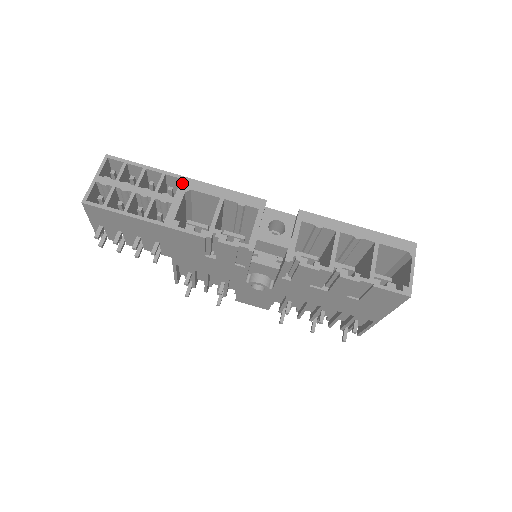
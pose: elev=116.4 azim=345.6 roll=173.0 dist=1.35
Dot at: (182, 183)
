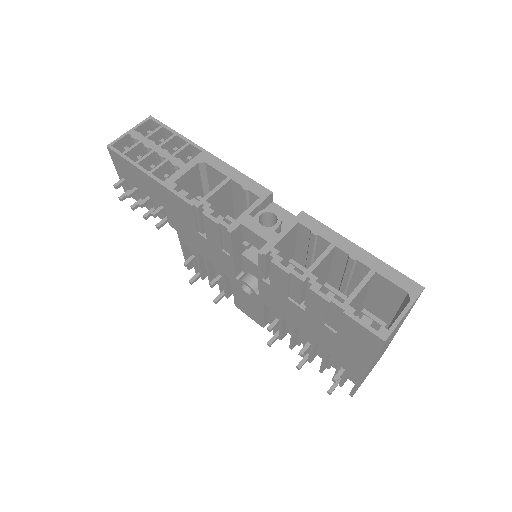
Dot at: (200, 155)
